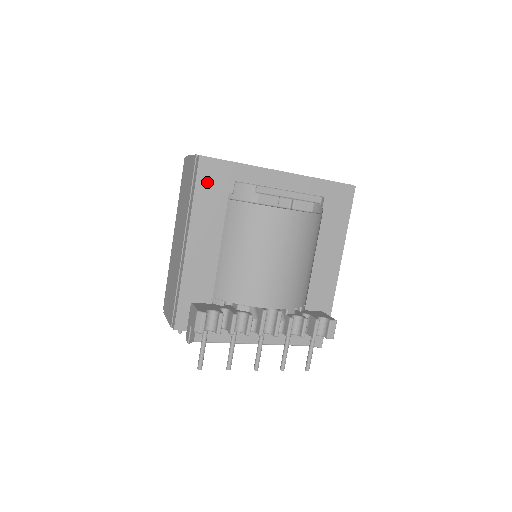
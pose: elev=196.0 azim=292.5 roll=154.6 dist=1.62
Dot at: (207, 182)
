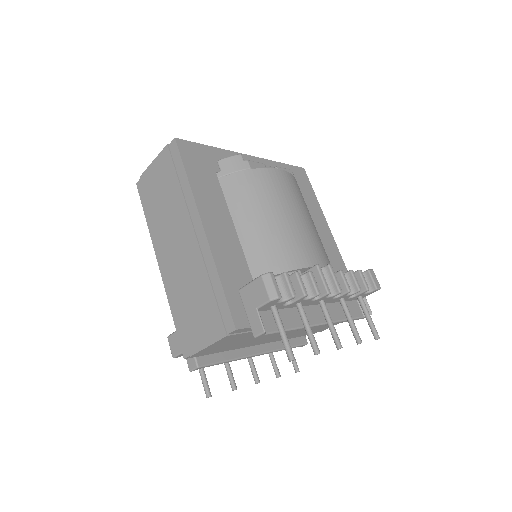
Dot at: (193, 162)
